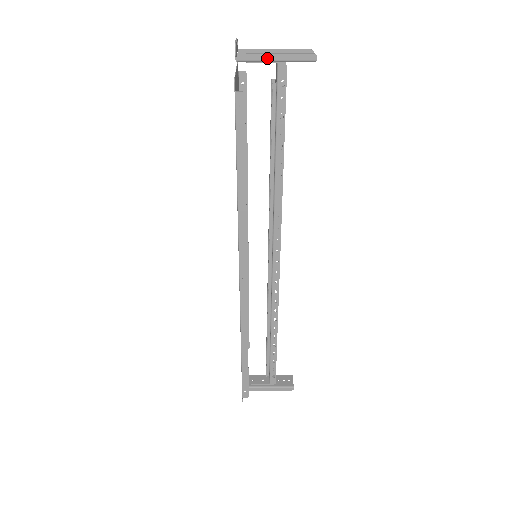
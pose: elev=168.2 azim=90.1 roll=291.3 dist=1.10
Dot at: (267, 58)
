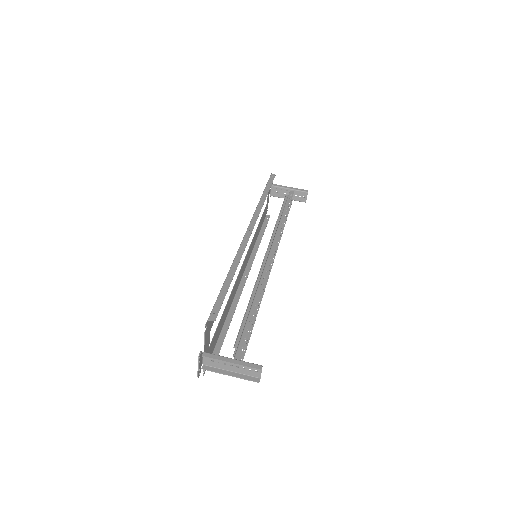
Dot at: (224, 372)
